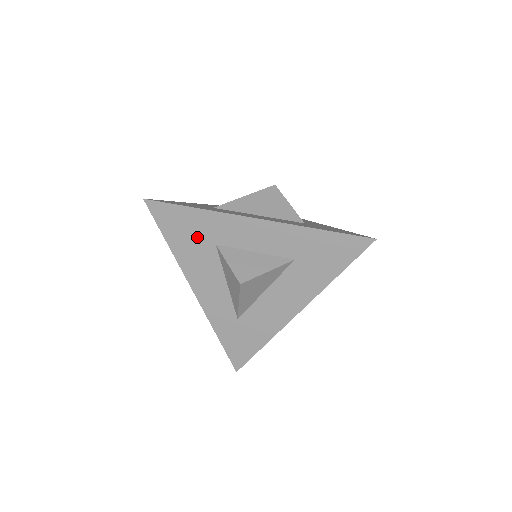
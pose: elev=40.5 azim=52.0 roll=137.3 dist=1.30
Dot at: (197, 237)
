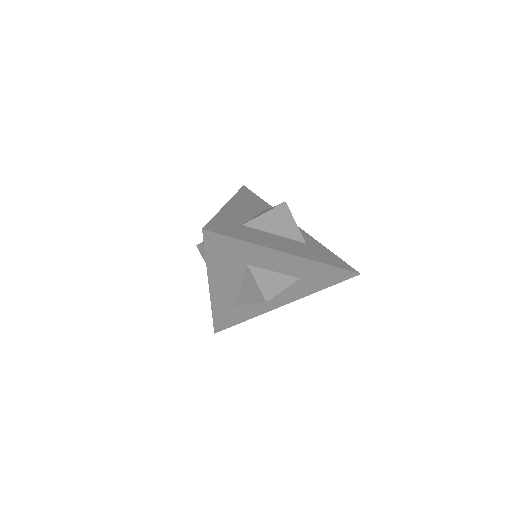
Dot at: (234, 258)
